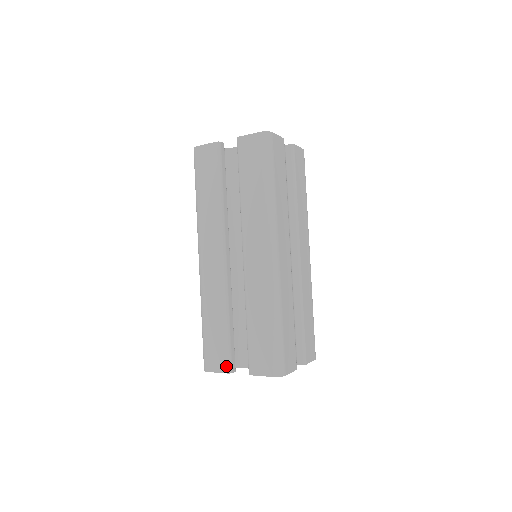
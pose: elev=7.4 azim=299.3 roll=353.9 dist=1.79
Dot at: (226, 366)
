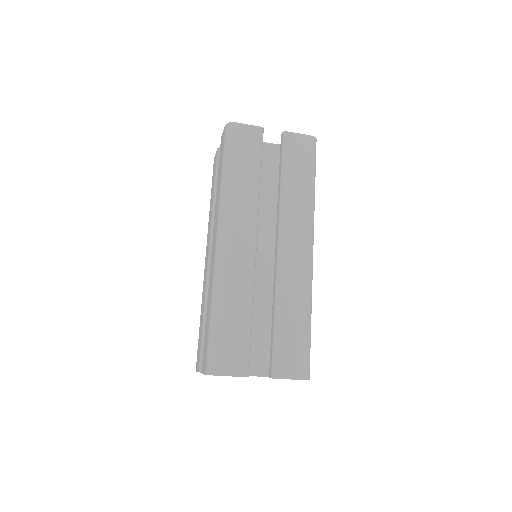
Dot at: (245, 368)
